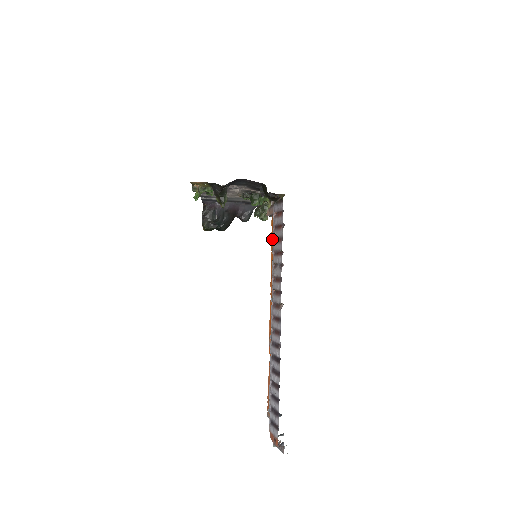
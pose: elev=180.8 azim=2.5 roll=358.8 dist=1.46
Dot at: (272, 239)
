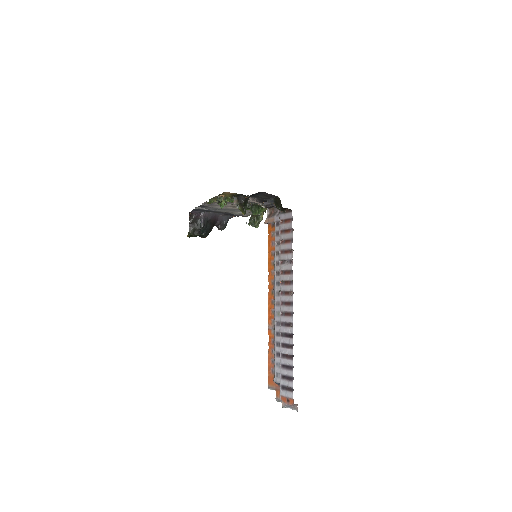
Dot at: (269, 242)
